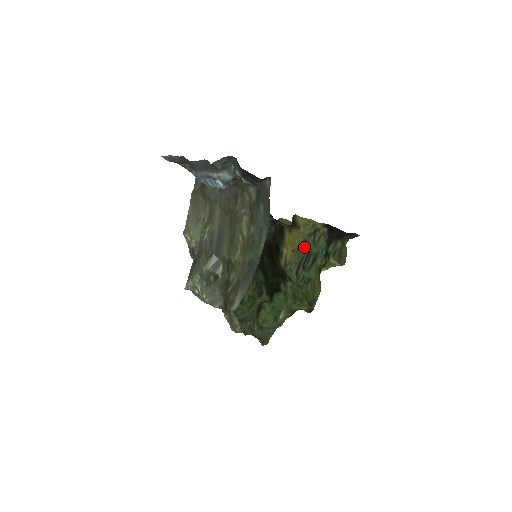
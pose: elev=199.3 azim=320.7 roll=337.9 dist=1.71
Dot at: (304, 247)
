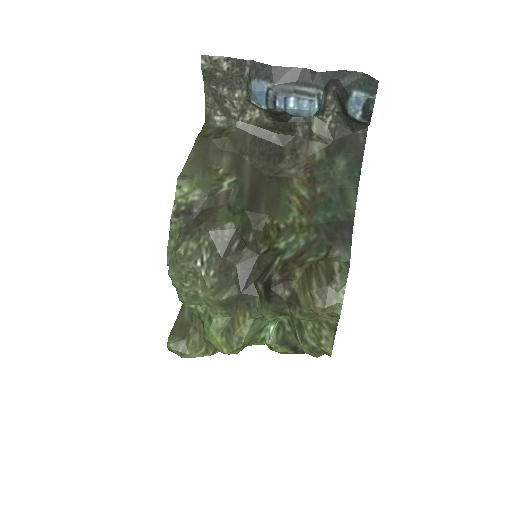
Dot at: occluded
